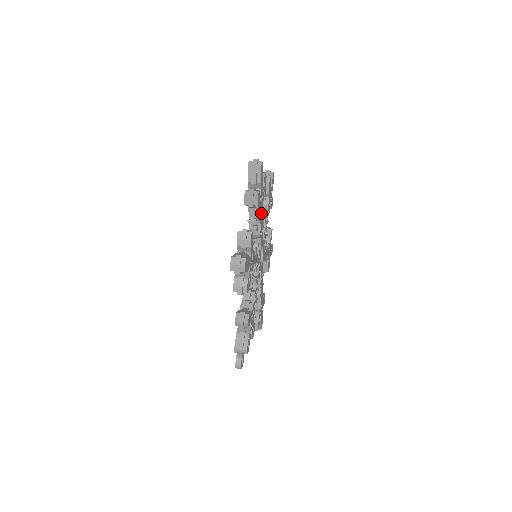
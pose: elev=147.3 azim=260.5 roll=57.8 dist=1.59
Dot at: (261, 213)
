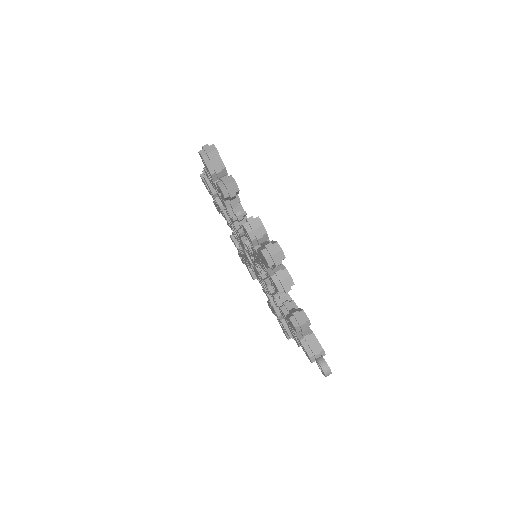
Dot at: (240, 203)
